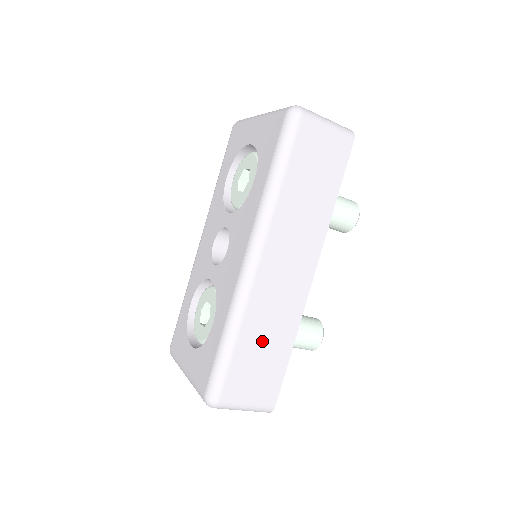
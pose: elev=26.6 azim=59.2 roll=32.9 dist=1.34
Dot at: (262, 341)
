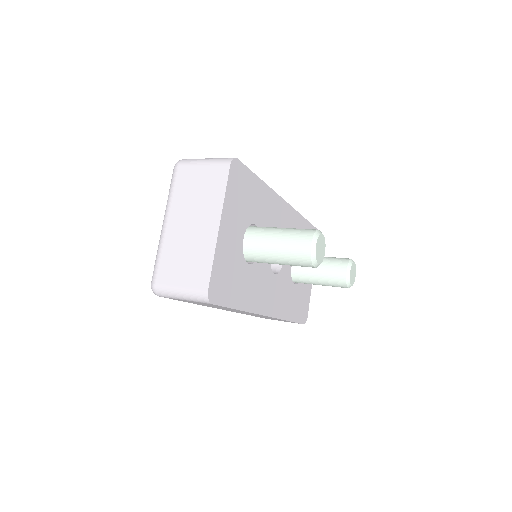
Dot at: occluded
